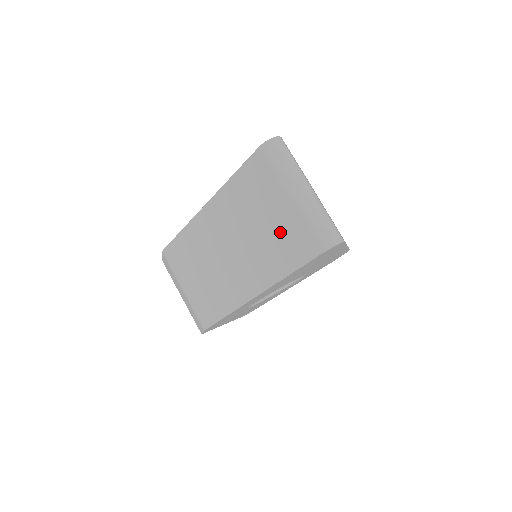
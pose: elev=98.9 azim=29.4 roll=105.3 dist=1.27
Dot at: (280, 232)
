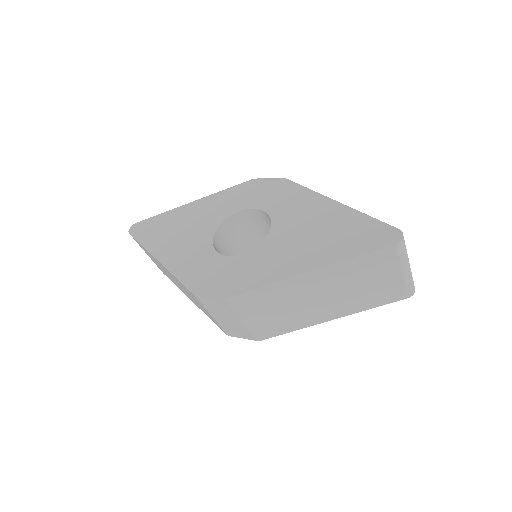
Dot at: (381, 288)
